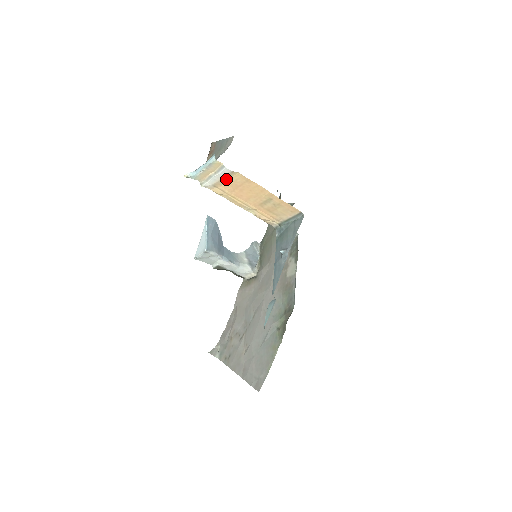
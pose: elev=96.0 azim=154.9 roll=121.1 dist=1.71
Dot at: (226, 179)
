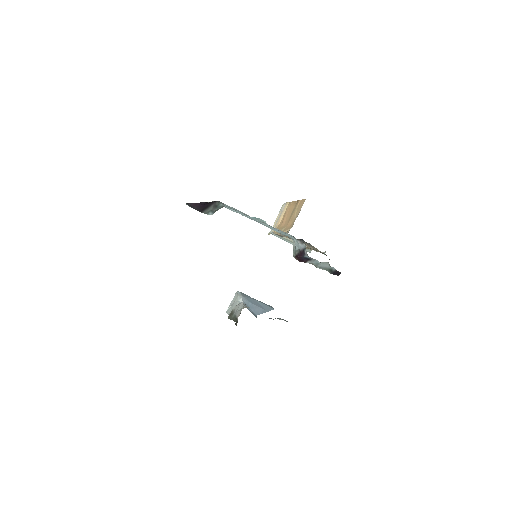
Dot at: (283, 215)
